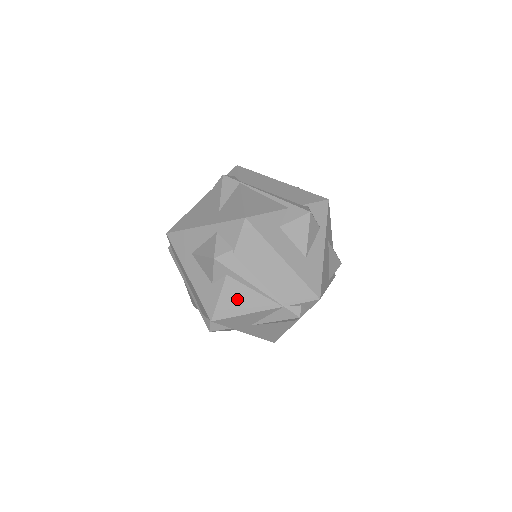
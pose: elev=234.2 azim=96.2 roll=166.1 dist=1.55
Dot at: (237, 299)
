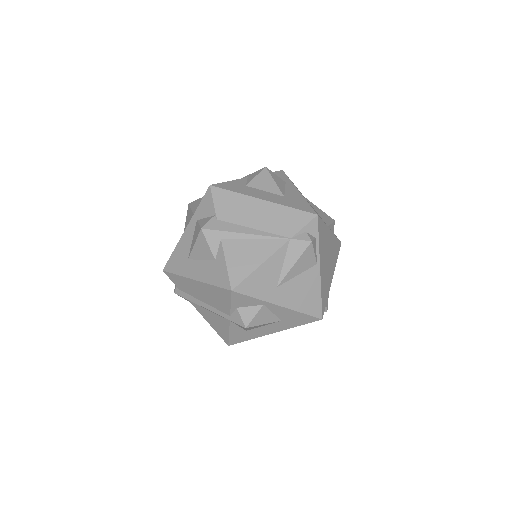
Dot at: (243, 256)
